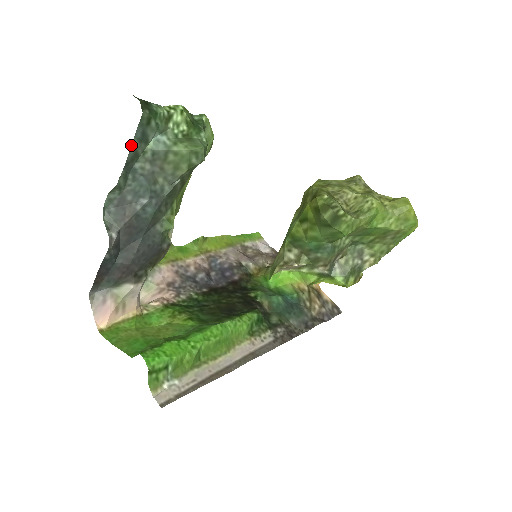
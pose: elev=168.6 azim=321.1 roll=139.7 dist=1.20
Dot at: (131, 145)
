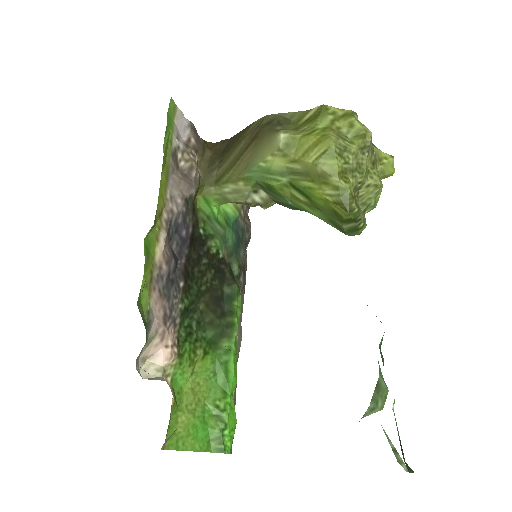
Dot at: occluded
